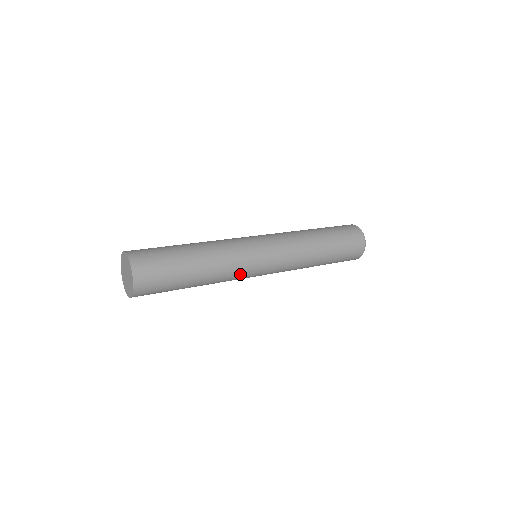
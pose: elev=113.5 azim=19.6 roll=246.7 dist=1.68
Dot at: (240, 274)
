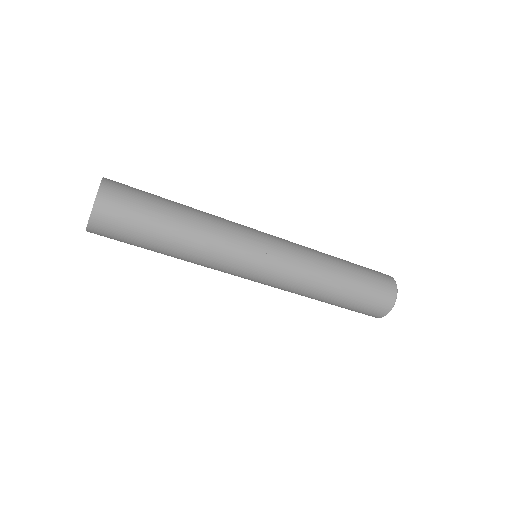
Dot at: (223, 267)
